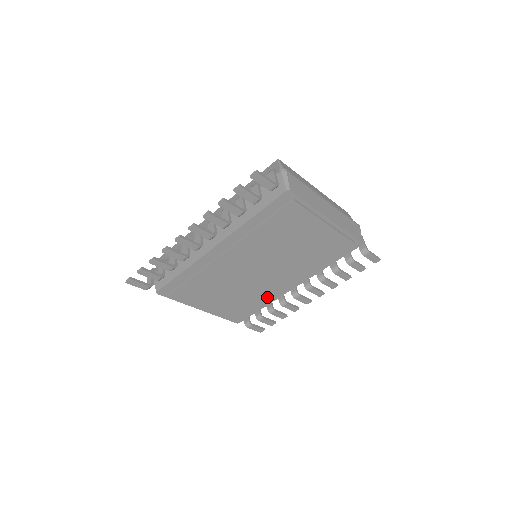
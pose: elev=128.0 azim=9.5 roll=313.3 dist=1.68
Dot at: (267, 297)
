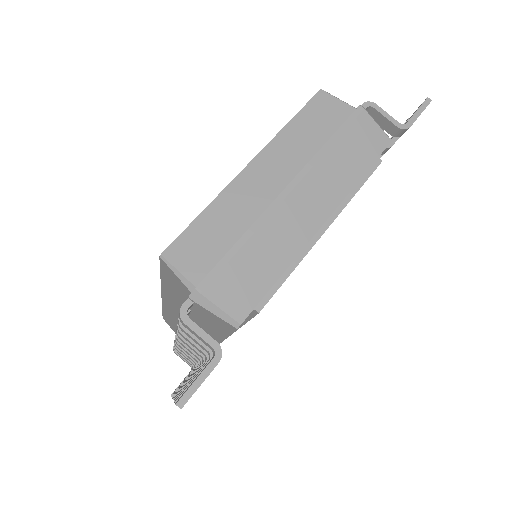
Dot at: occluded
